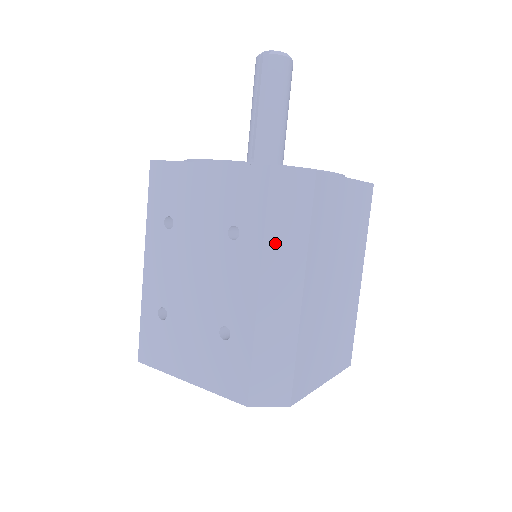
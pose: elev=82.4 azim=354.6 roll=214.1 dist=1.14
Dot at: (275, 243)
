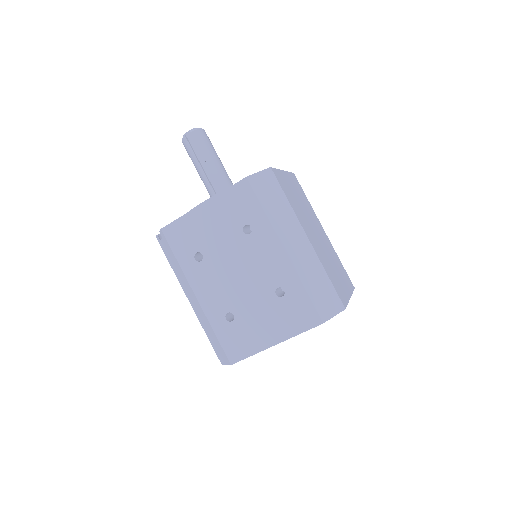
Dot at: (276, 218)
